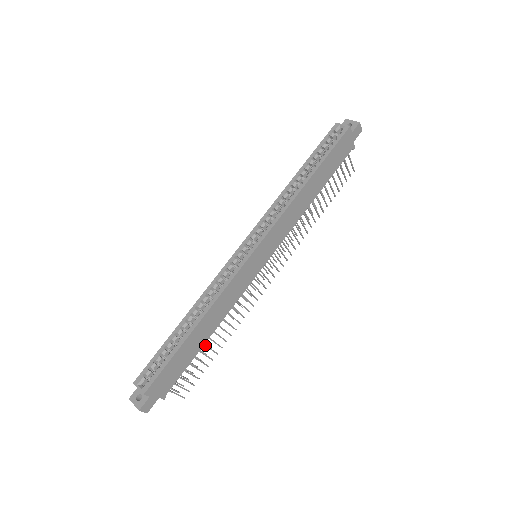
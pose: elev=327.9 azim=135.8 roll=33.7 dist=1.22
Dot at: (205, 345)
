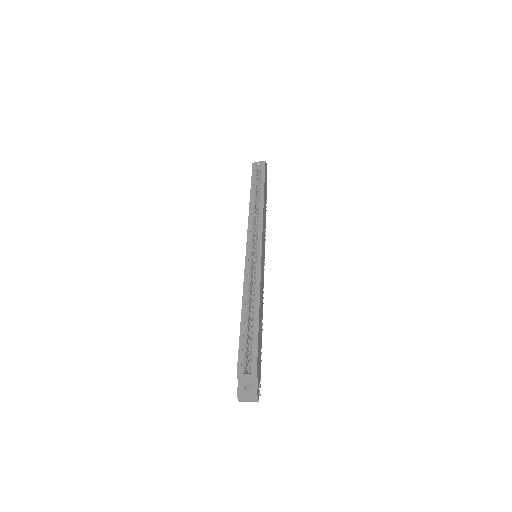
Dot at: occluded
